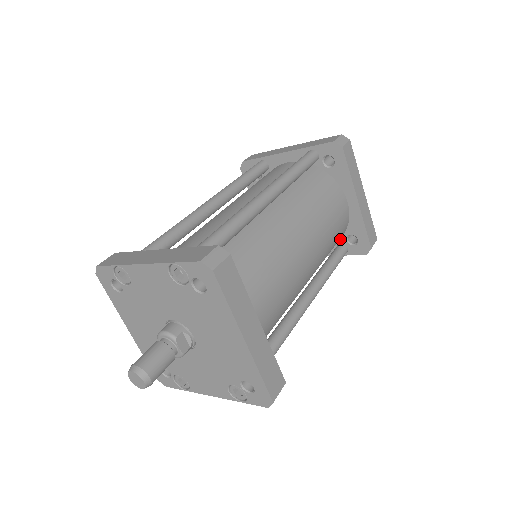
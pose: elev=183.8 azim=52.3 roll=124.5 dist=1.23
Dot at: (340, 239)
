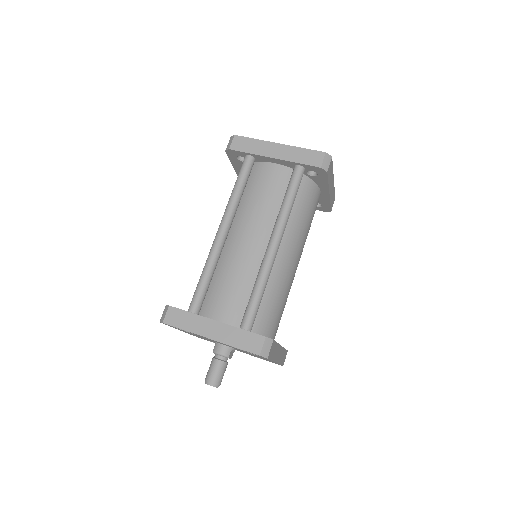
Dot at: occluded
